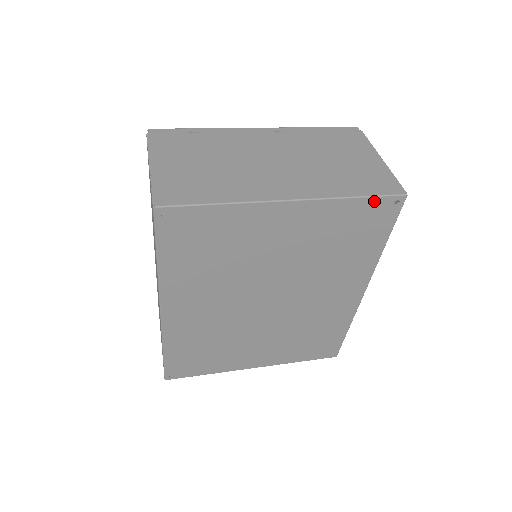
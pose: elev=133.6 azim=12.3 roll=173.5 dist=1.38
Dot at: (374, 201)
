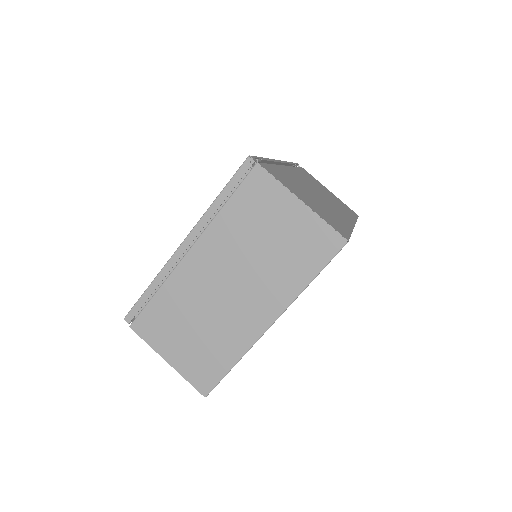
Dot at: occluded
